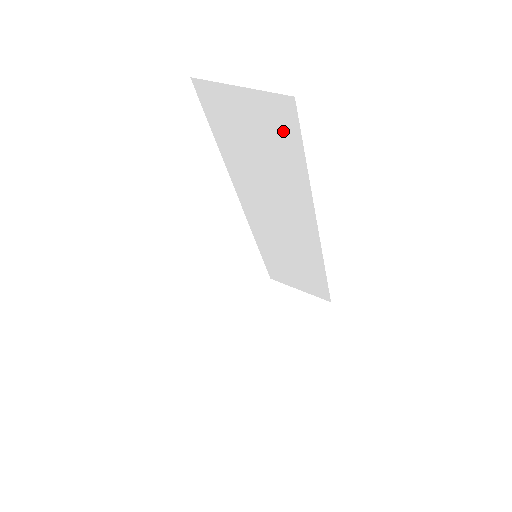
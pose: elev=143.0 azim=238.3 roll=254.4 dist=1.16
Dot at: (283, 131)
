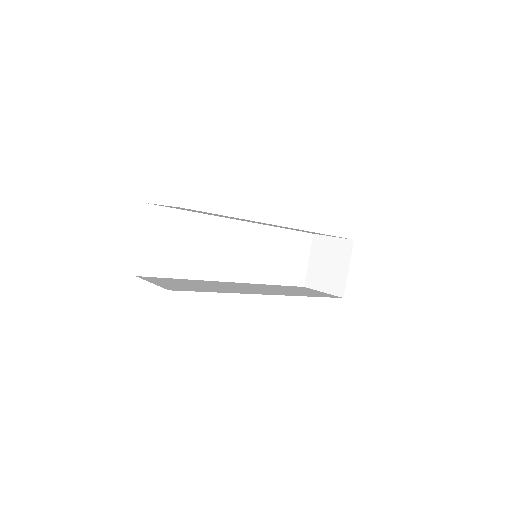
Dot at: (199, 211)
